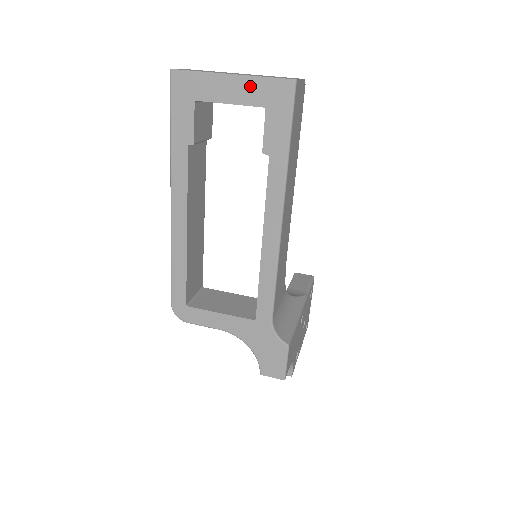
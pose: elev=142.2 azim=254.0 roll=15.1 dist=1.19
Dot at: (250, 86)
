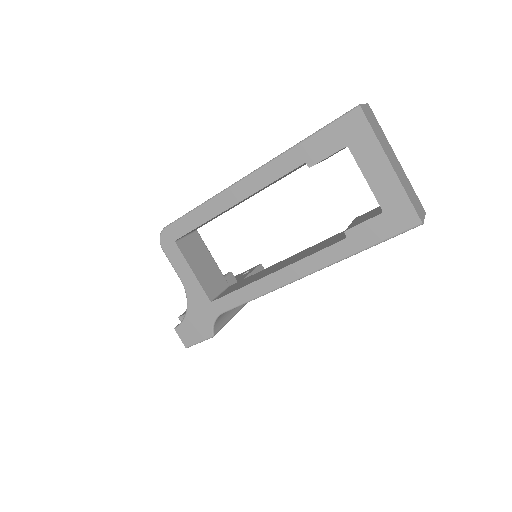
Dot at: (392, 188)
